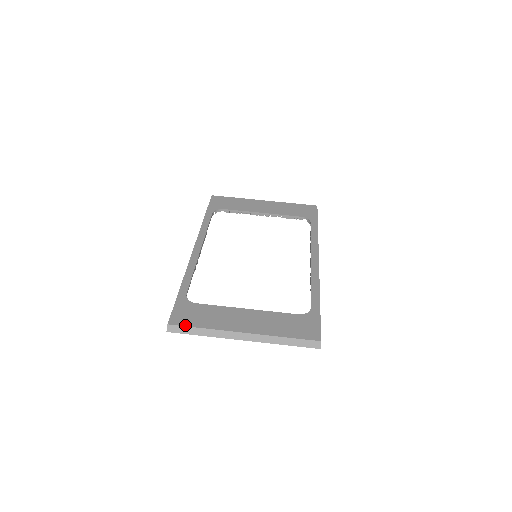
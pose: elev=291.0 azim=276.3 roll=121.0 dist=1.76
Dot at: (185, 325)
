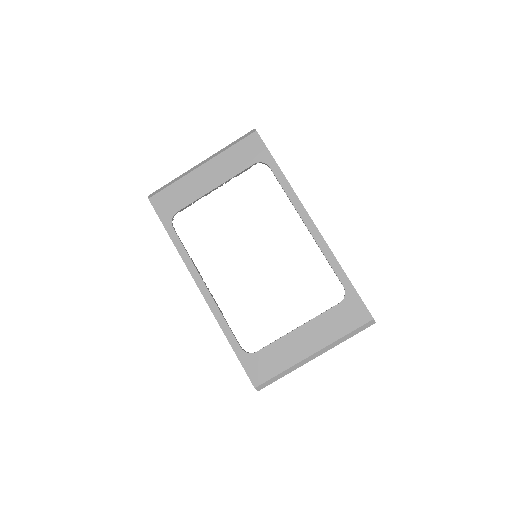
Dot at: (267, 380)
